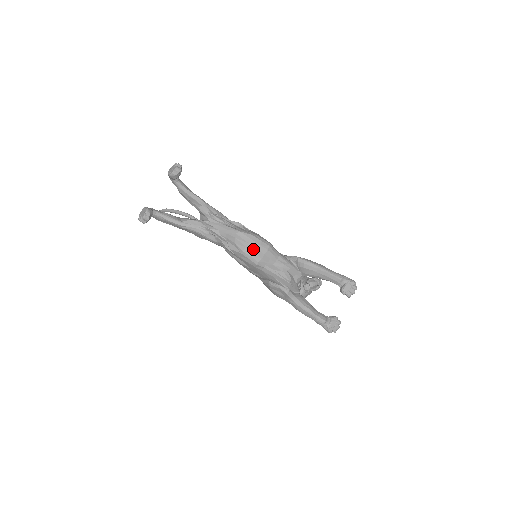
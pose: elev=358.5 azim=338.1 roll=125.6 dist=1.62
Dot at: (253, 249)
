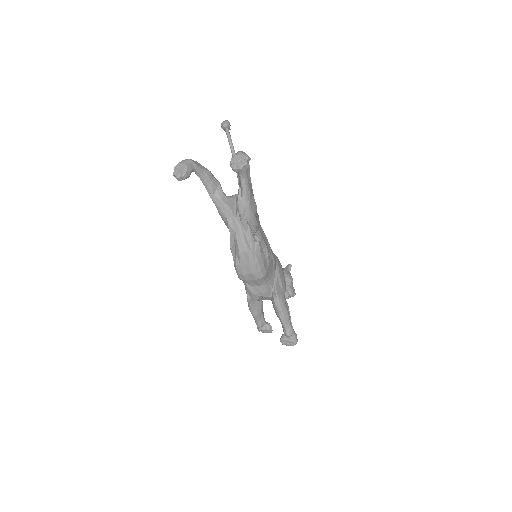
Dot at: (245, 271)
